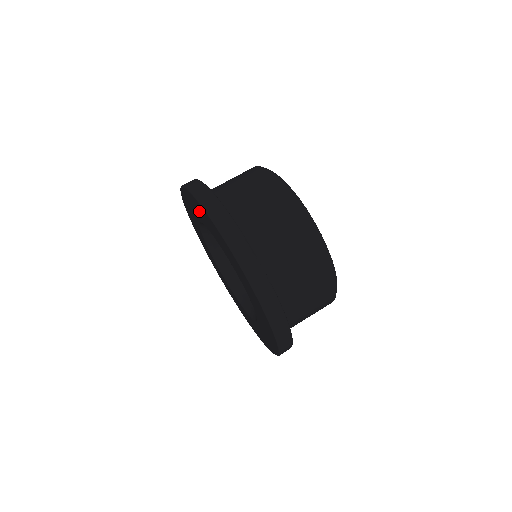
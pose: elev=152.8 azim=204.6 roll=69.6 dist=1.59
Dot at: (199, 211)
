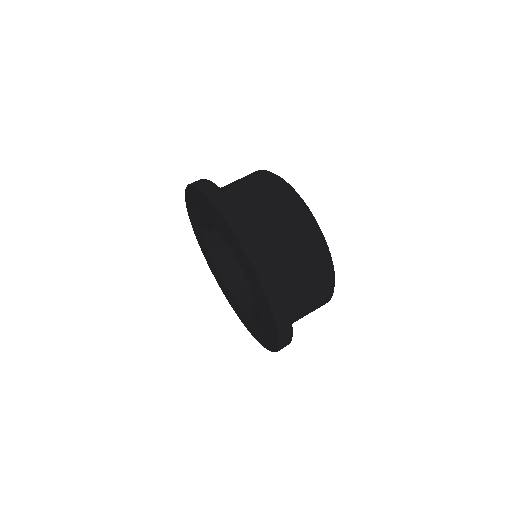
Dot at: (193, 211)
